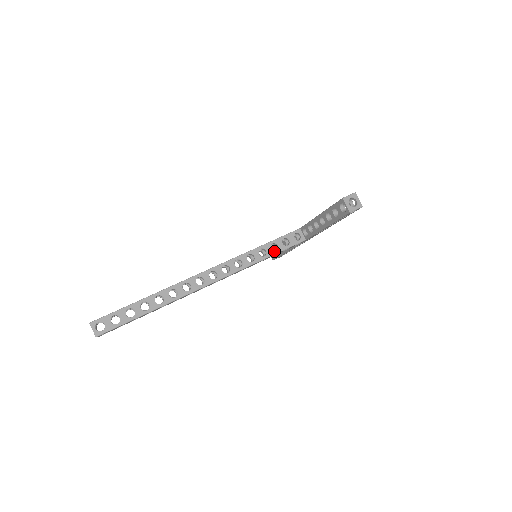
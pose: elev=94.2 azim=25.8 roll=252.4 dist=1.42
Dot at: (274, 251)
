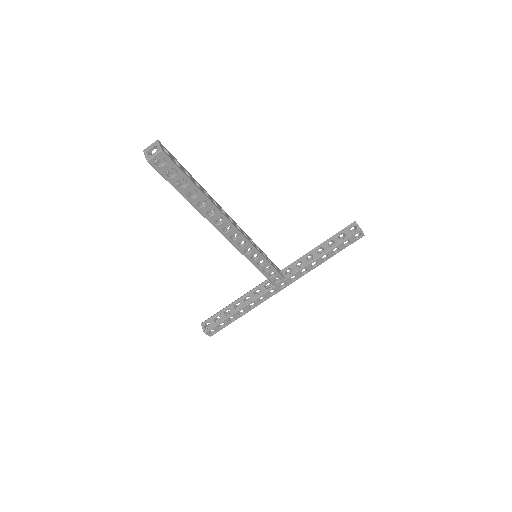
Dot at: occluded
